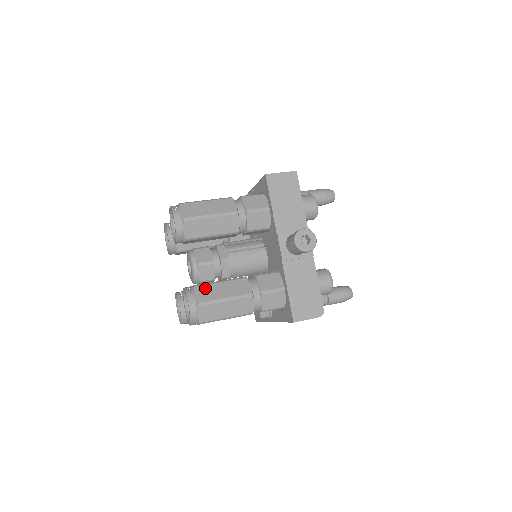
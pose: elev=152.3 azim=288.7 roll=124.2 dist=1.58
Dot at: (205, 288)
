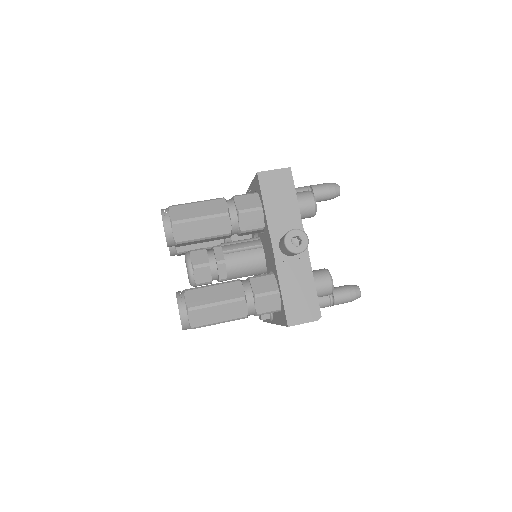
Dot at: (196, 292)
